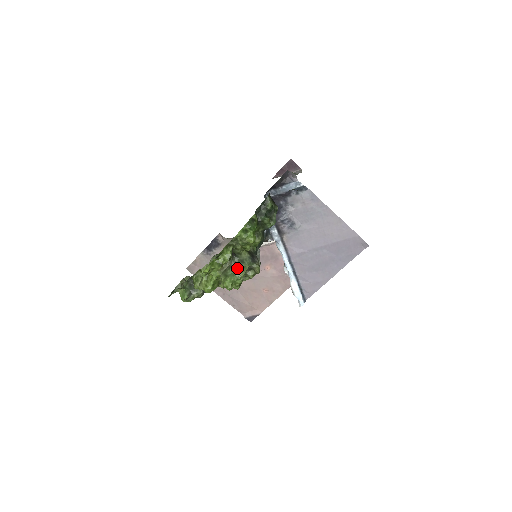
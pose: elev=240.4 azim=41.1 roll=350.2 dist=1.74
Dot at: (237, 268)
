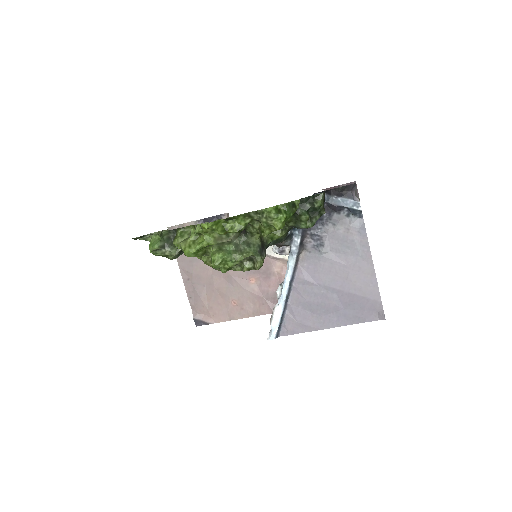
Dot at: (238, 248)
